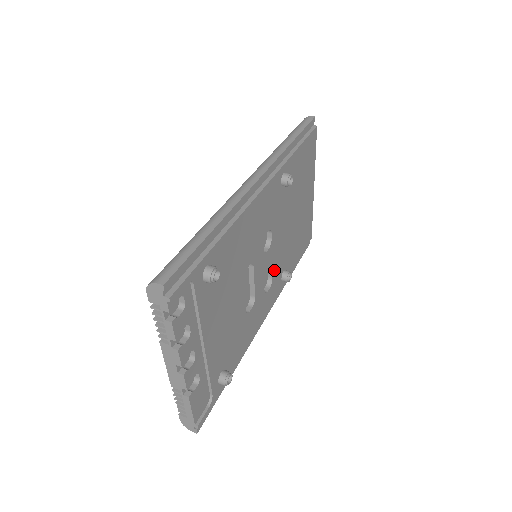
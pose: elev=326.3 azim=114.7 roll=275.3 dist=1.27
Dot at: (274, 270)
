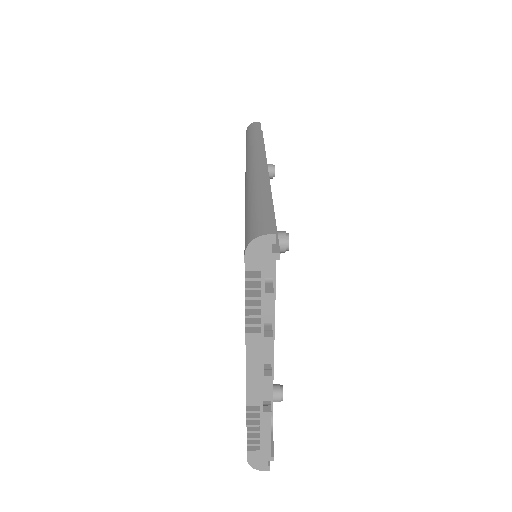
Dot at: occluded
